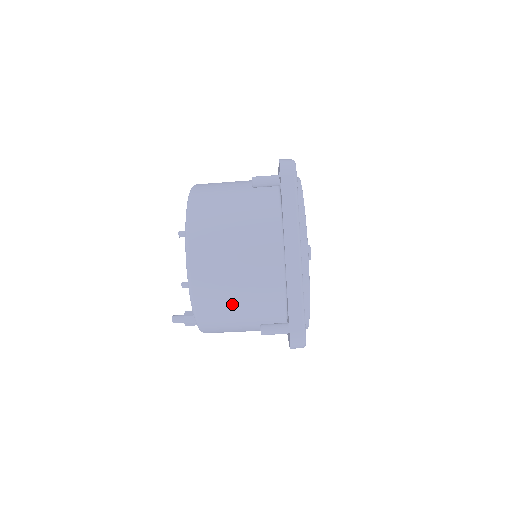
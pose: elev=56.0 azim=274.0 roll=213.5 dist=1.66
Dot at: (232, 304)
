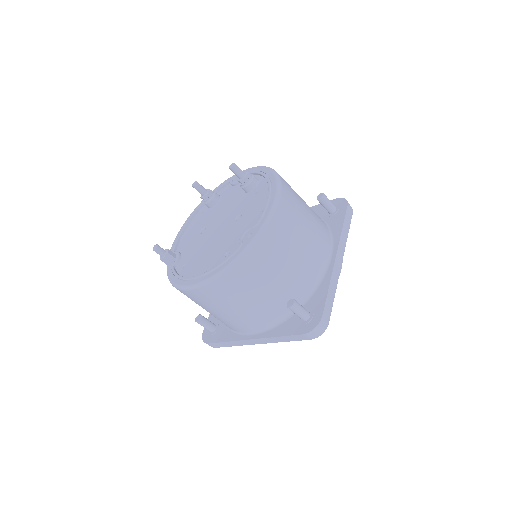
Dot at: occluded
